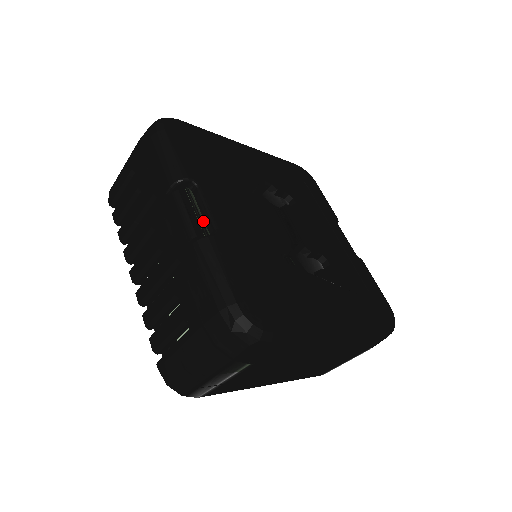
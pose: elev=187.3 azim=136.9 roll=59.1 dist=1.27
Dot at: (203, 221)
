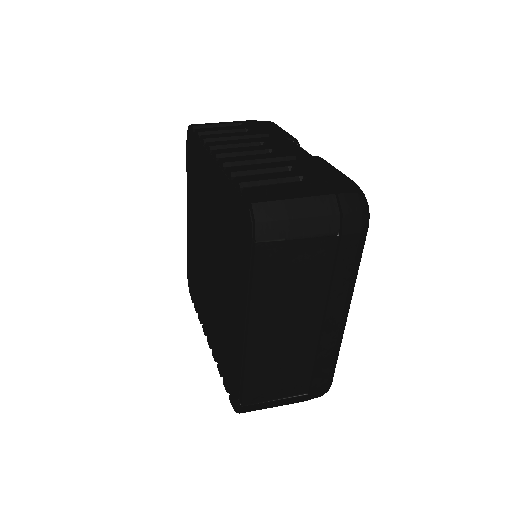
Dot at: occluded
